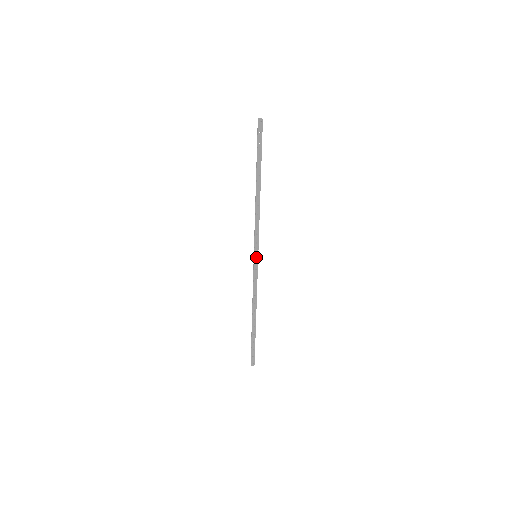
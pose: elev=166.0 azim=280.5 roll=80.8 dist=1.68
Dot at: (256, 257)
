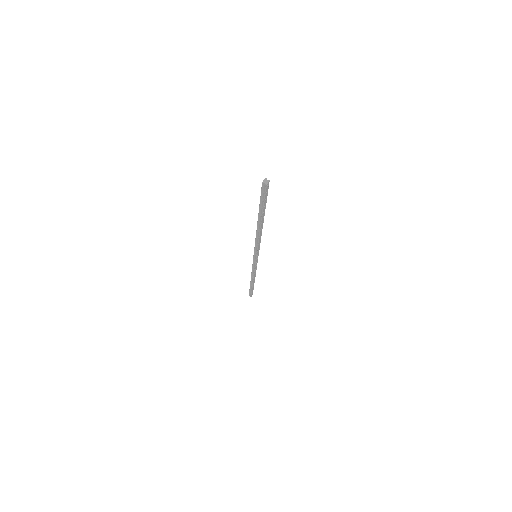
Dot at: (257, 257)
